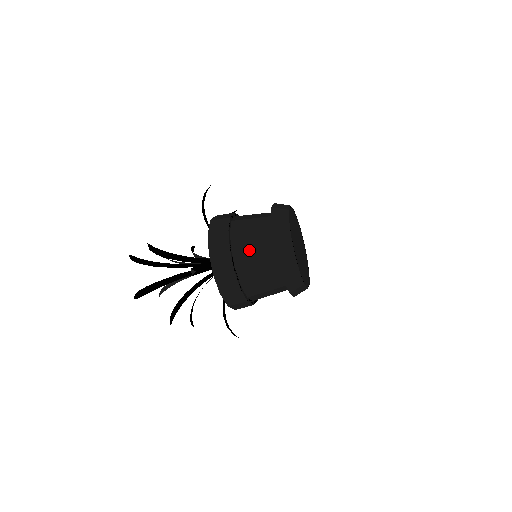
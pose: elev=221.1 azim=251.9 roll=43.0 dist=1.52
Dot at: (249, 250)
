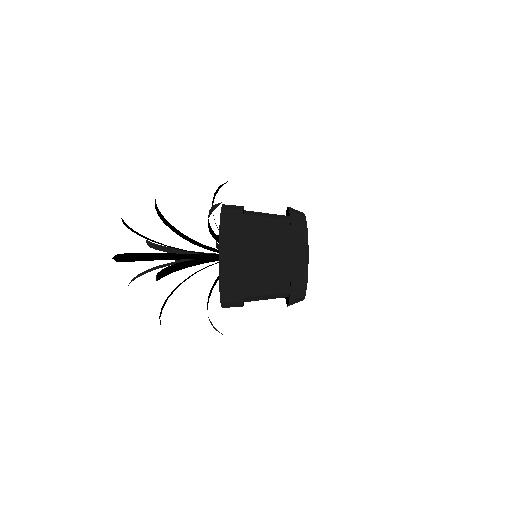
Dot at: (261, 231)
